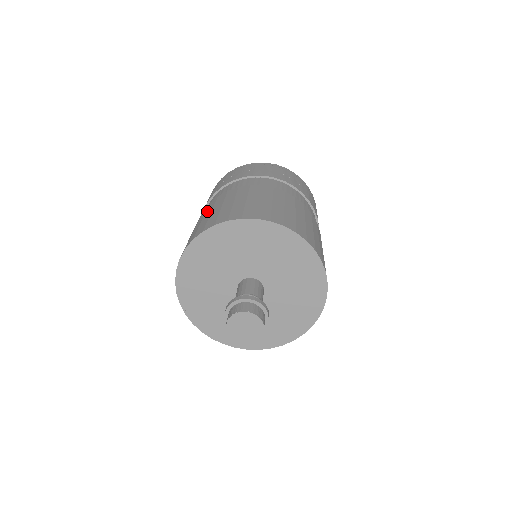
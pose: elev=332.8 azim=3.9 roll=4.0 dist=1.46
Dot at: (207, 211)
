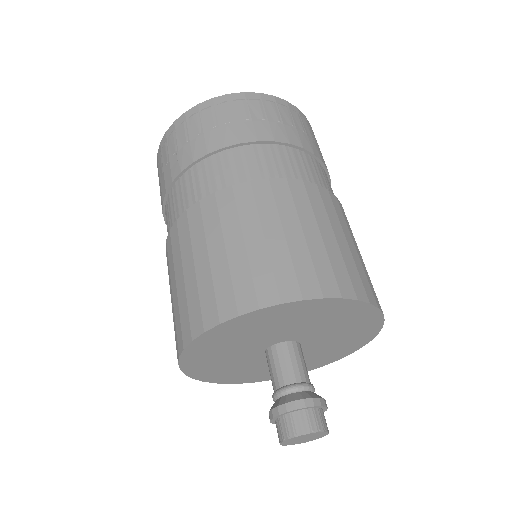
Dot at: (227, 225)
